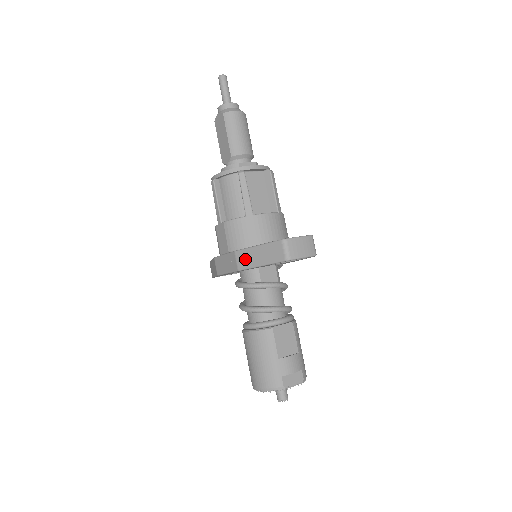
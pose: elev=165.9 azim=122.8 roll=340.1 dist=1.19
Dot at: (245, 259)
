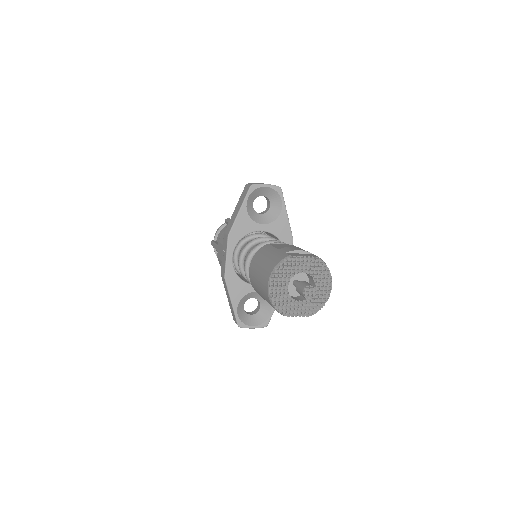
Dot at: (230, 225)
